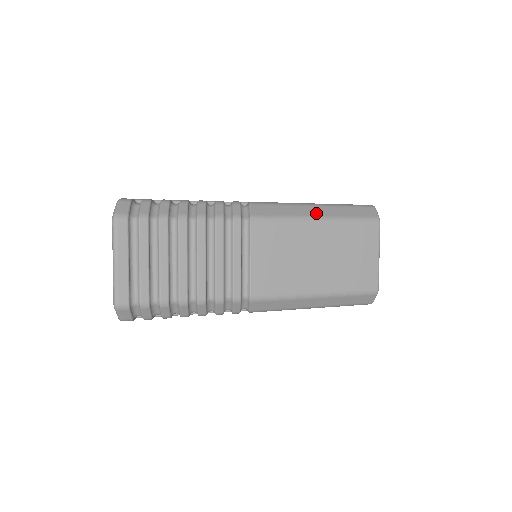
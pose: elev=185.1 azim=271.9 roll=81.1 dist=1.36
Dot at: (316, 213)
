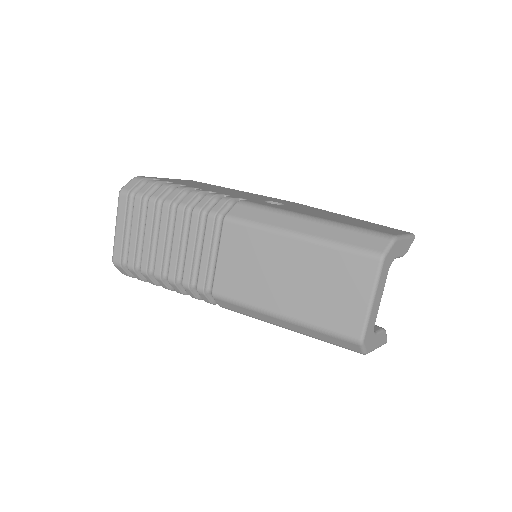
Dot at: (300, 228)
